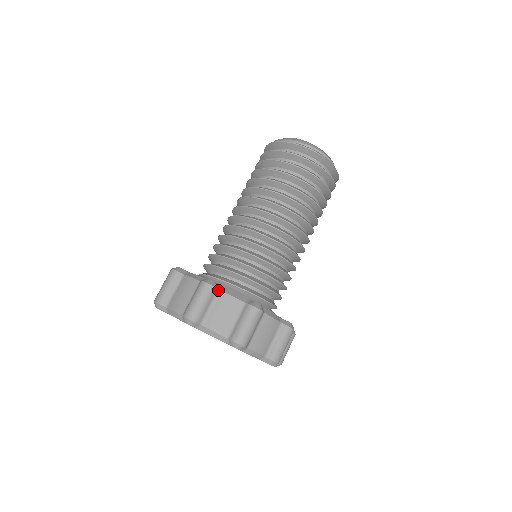
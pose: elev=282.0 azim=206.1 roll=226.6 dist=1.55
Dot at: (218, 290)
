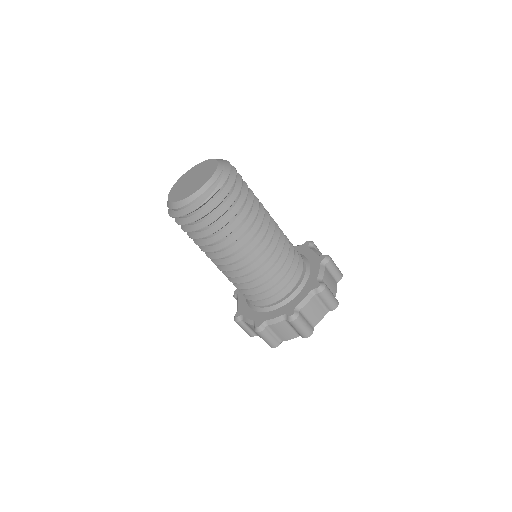
Dot at: (267, 327)
